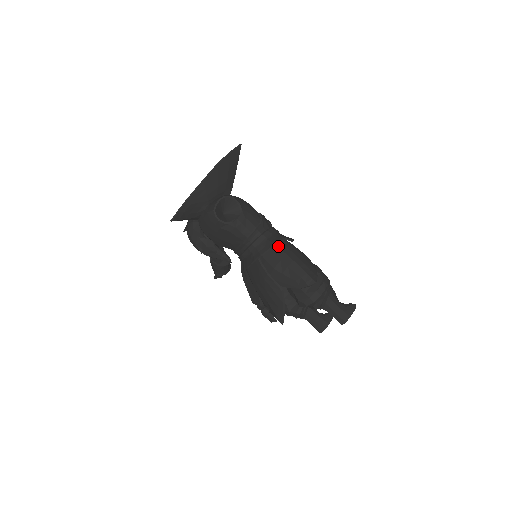
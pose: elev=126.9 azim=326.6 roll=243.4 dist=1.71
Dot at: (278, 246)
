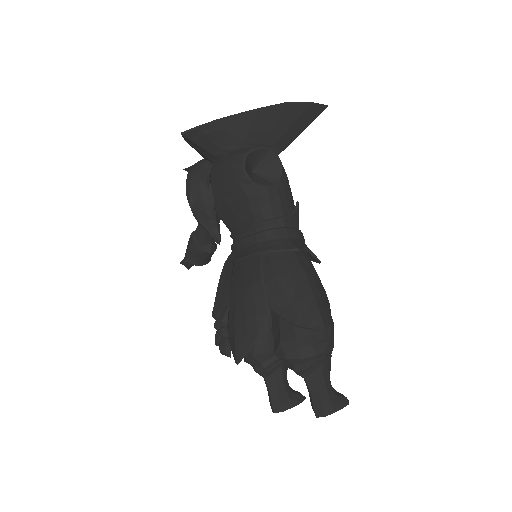
Dot at: (298, 254)
